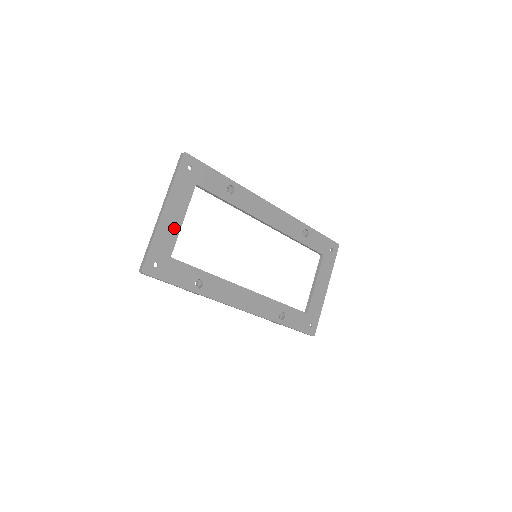
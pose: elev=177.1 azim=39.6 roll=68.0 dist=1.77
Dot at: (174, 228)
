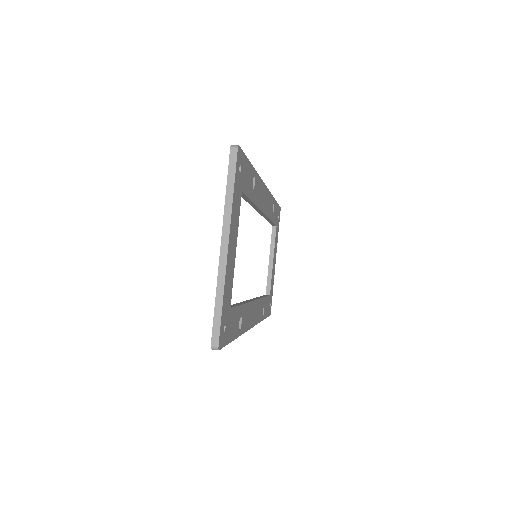
Dot at: (232, 266)
